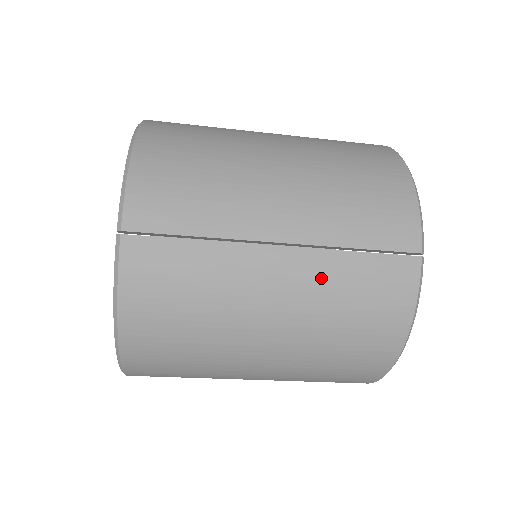
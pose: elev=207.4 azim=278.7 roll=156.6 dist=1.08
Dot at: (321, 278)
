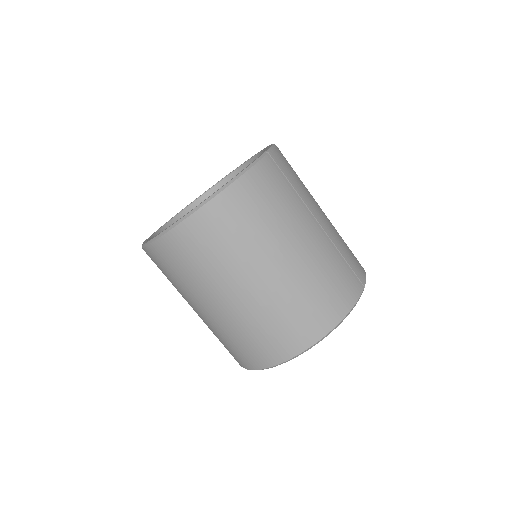
Dot at: (327, 252)
